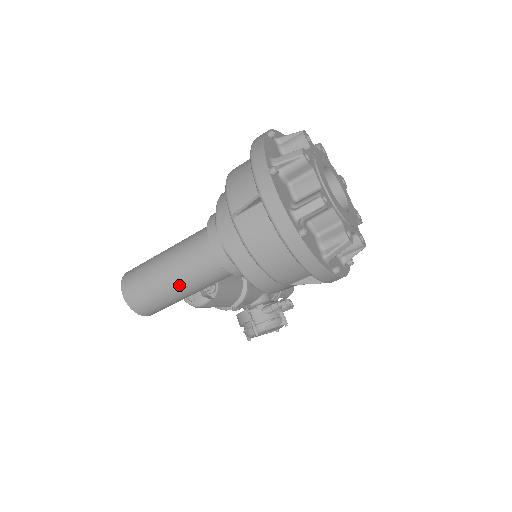
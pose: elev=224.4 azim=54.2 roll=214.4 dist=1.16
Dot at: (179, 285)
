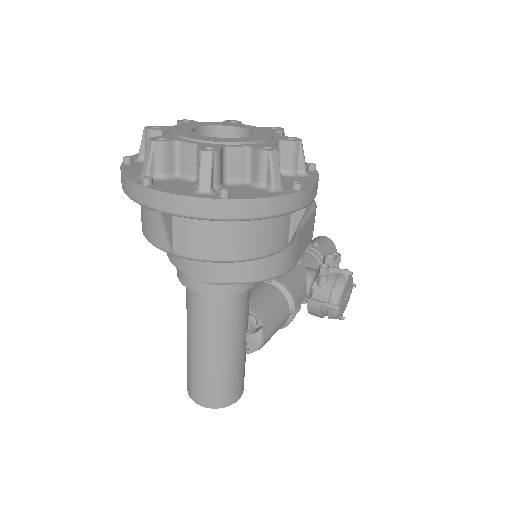
Dot at: (223, 349)
